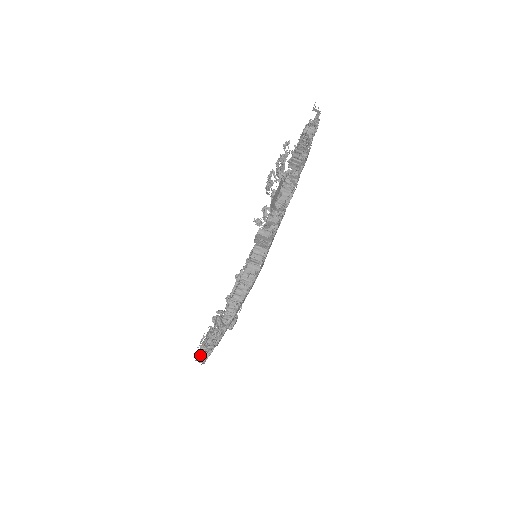
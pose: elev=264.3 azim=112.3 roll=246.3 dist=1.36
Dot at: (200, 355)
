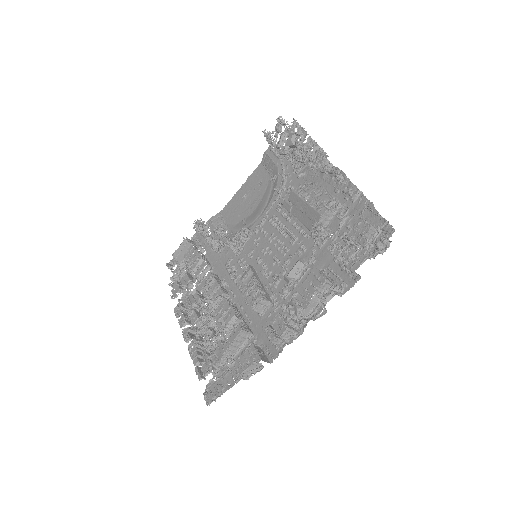
Dot at: (175, 292)
